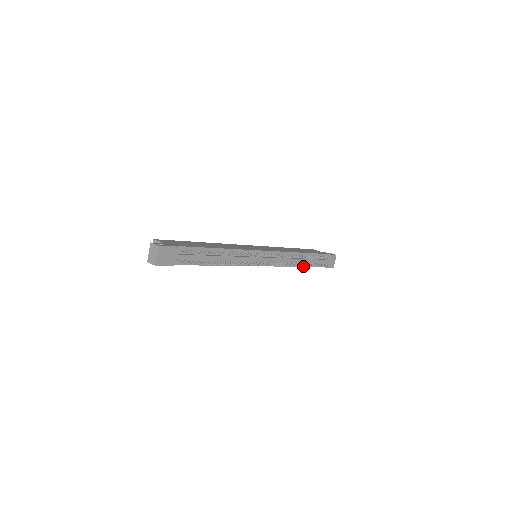
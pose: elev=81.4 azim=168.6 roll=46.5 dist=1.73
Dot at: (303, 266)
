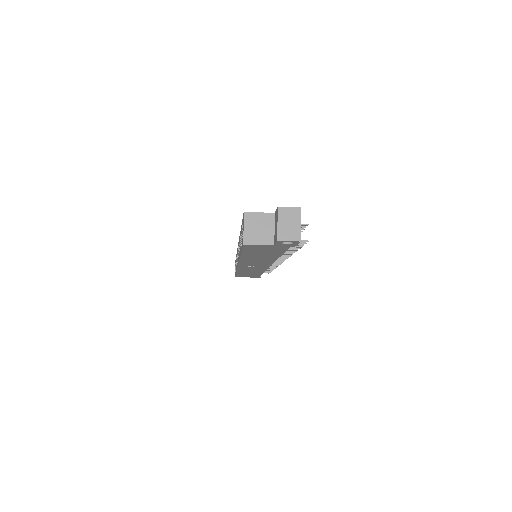
Dot at: (262, 273)
